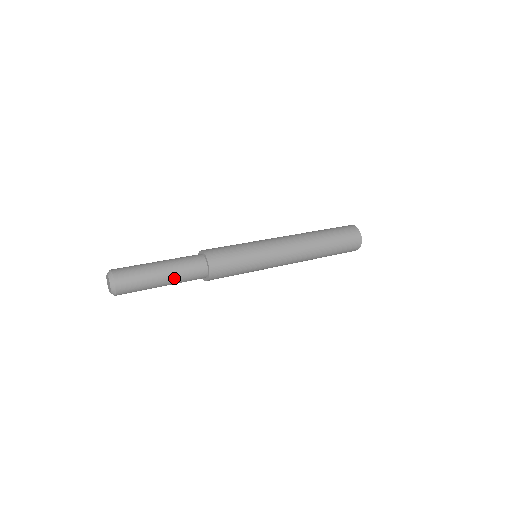
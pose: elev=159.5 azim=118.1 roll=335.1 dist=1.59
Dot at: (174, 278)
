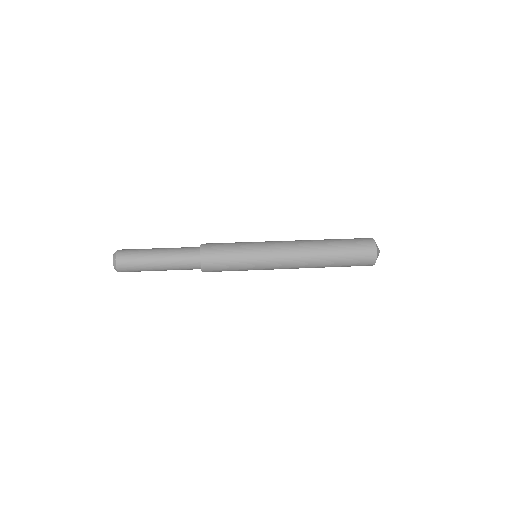
Dot at: (168, 255)
